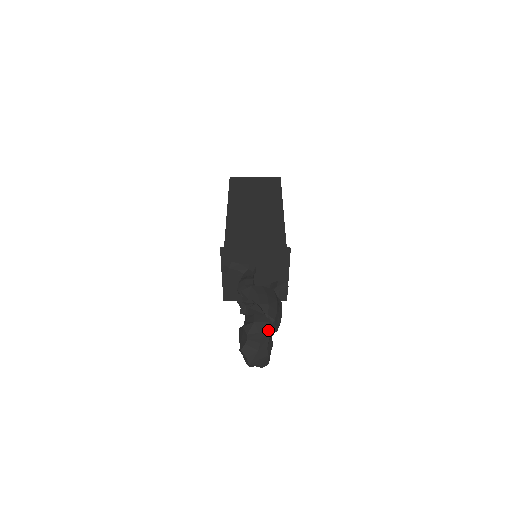
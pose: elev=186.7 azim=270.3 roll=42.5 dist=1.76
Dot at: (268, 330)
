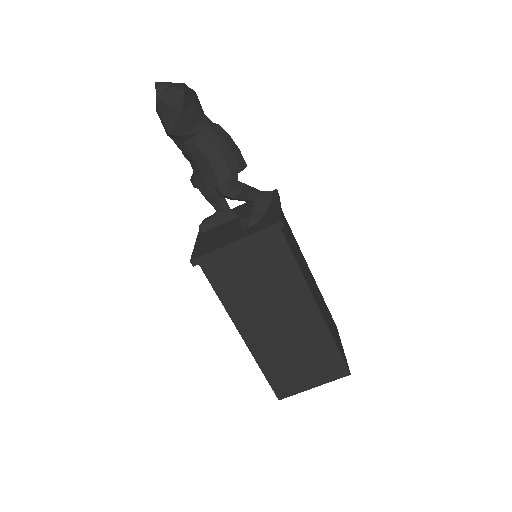
Dot at: occluded
